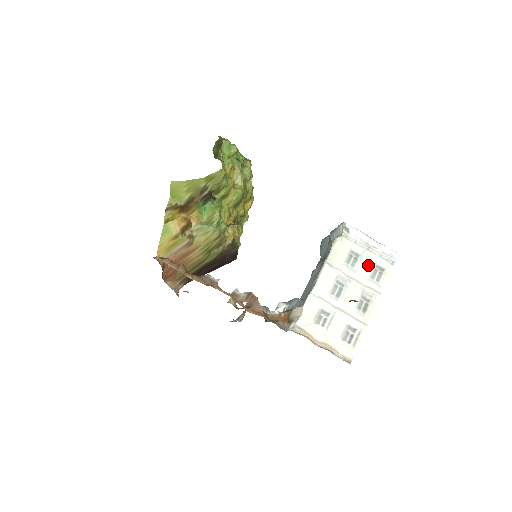
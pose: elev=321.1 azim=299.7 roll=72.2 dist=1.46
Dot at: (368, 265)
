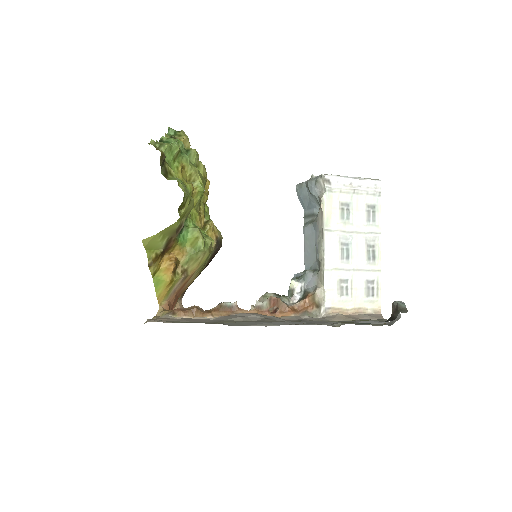
Dot at: (360, 210)
